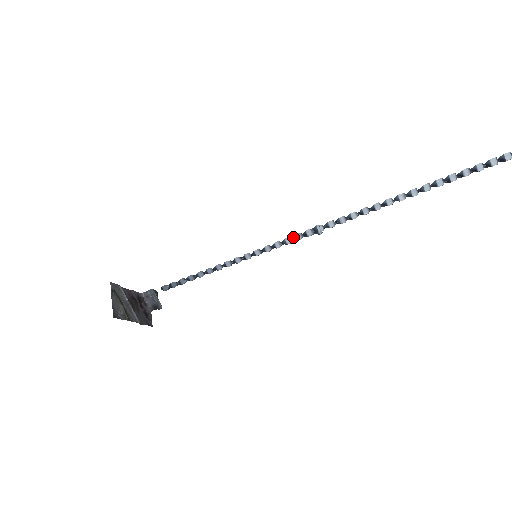
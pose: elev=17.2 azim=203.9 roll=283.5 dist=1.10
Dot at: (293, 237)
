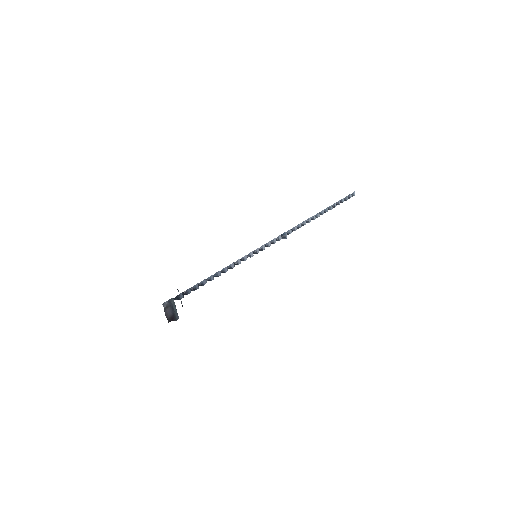
Dot at: (270, 241)
